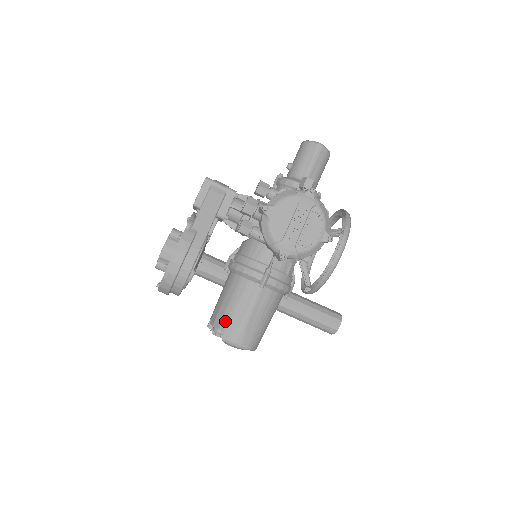
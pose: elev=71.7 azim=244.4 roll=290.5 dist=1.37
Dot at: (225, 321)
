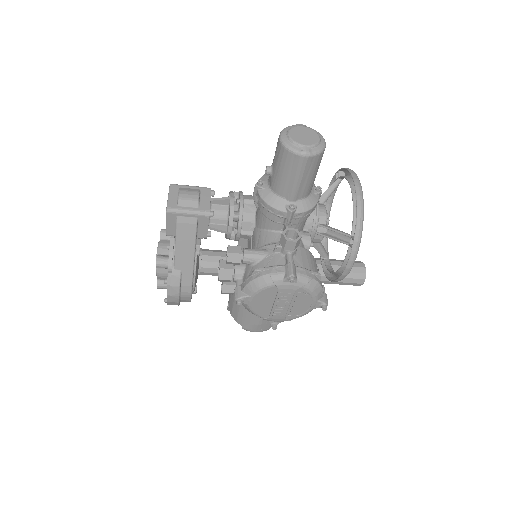
Dot at: (240, 319)
